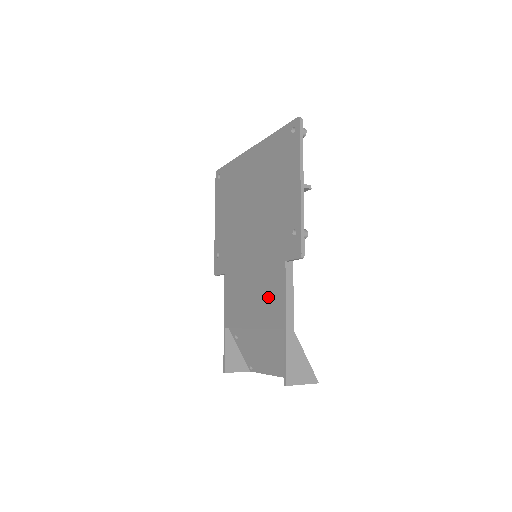
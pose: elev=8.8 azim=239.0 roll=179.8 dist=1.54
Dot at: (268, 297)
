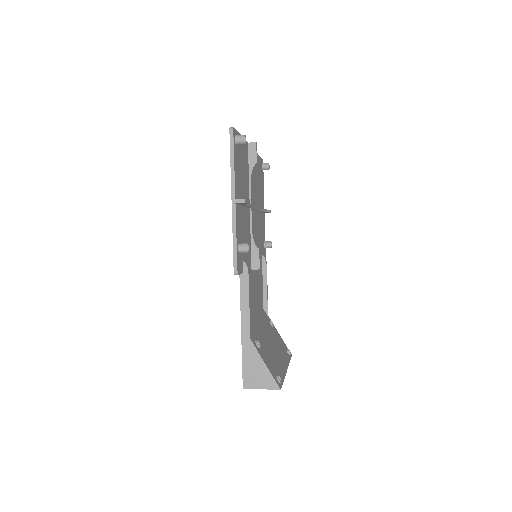
Dot at: occluded
